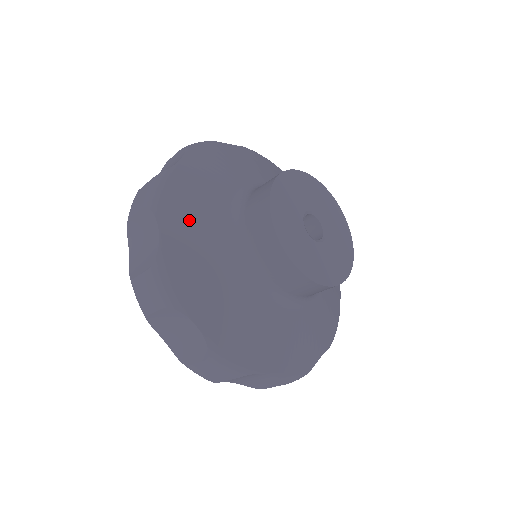
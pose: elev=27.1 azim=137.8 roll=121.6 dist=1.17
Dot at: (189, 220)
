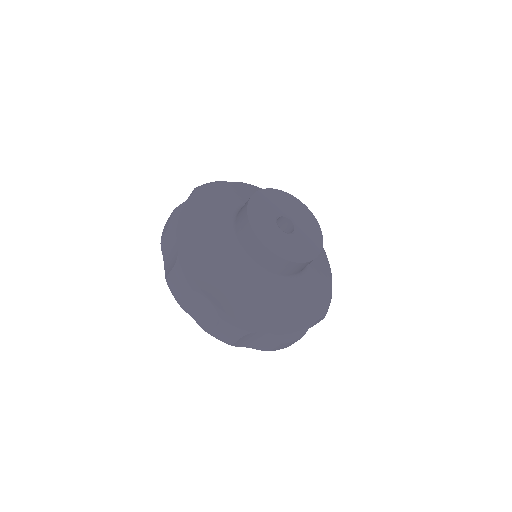
Dot at: (217, 278)
